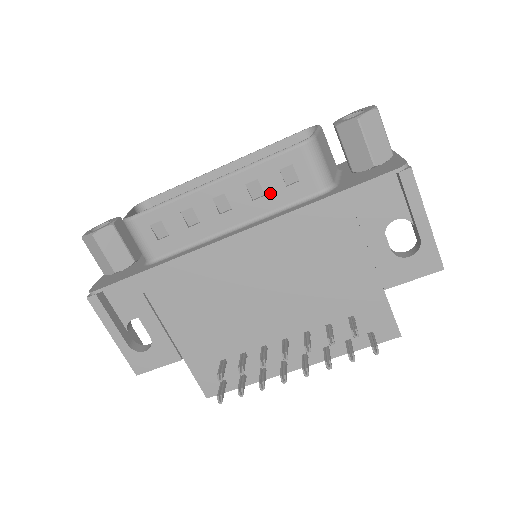
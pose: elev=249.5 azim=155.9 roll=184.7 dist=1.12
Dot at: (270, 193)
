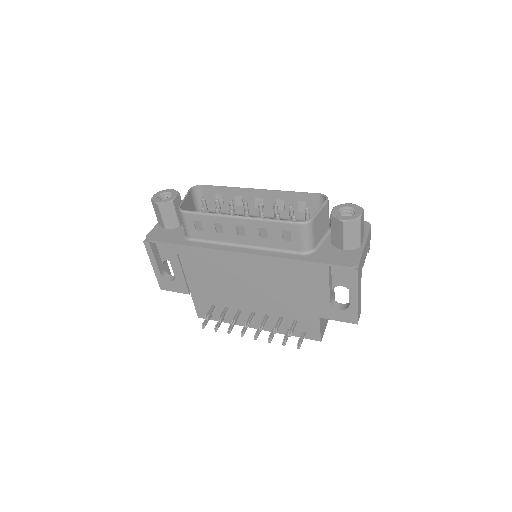
Dot at: (272, 239)
